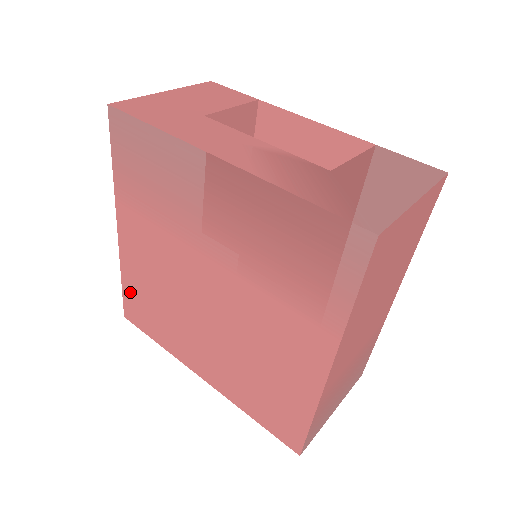
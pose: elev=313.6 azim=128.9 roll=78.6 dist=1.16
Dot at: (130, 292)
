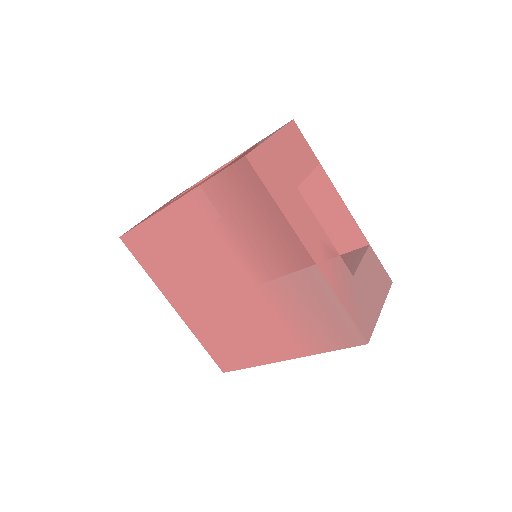
Dot at: (145, 234)
